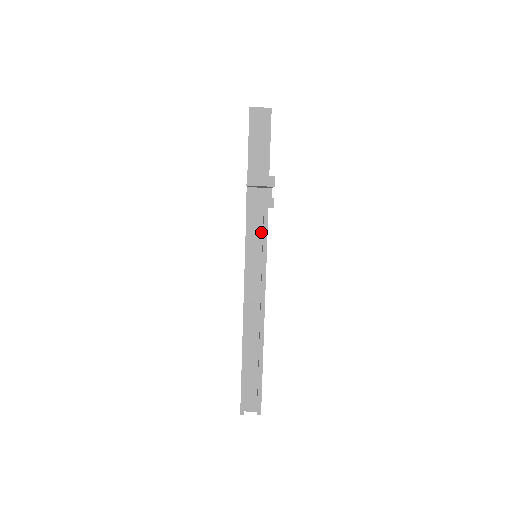
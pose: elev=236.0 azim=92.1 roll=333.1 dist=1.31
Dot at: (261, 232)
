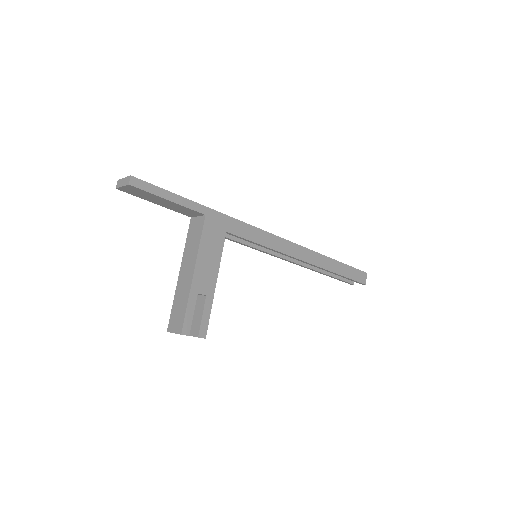
Dot at: occluded
